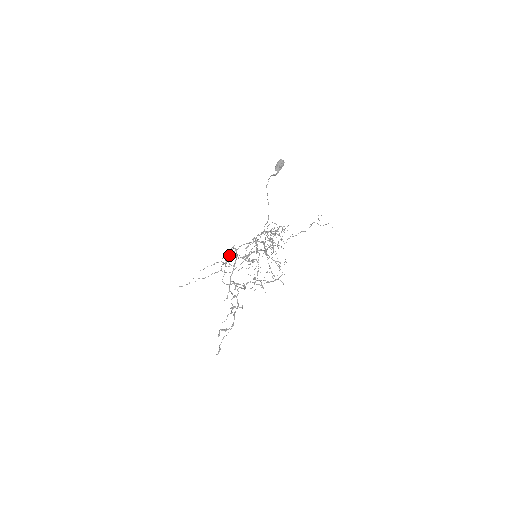
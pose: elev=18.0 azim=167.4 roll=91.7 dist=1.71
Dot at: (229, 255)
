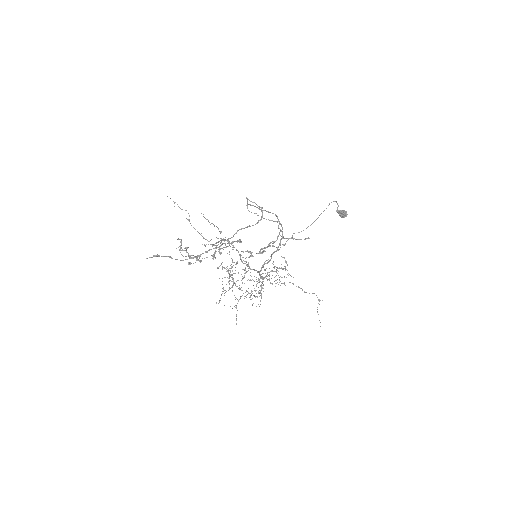
Dot at: occluded
